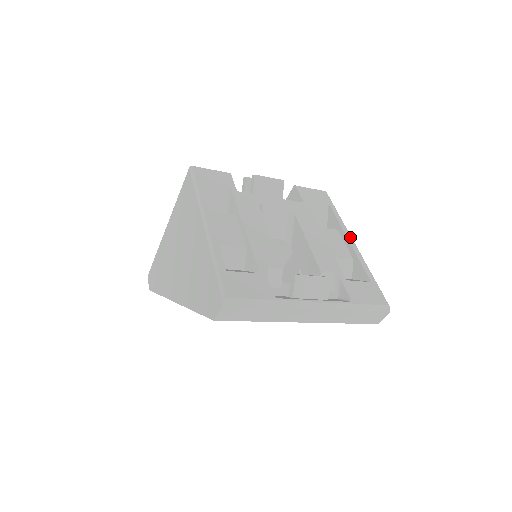
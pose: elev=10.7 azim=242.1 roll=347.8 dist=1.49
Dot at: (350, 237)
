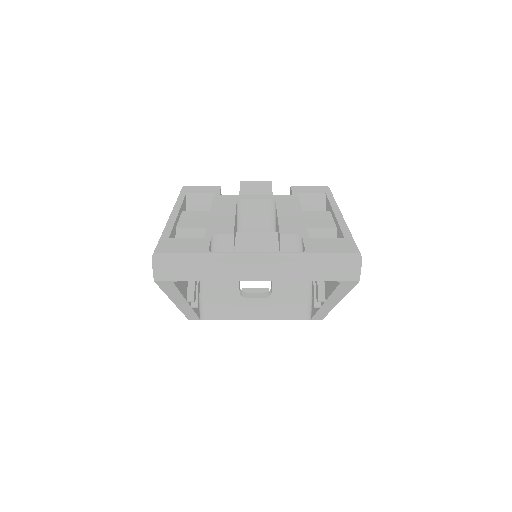
Dot at: (338, 211)
